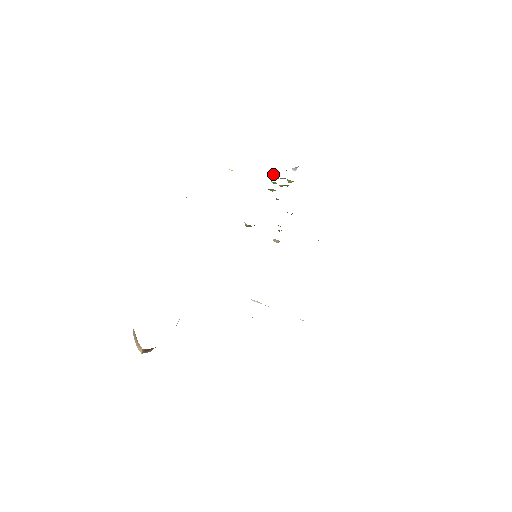
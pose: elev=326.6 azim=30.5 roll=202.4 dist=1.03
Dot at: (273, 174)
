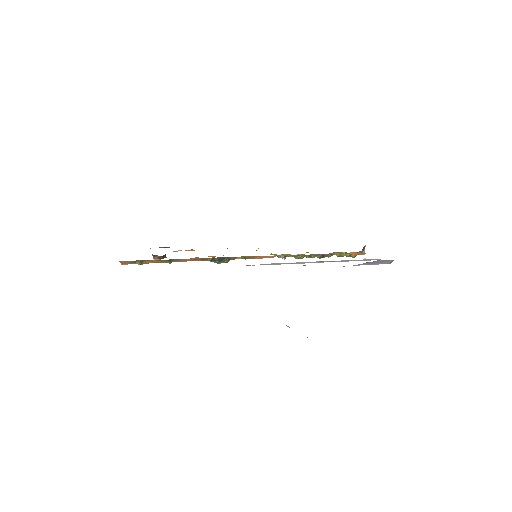
Dot at: occluded
